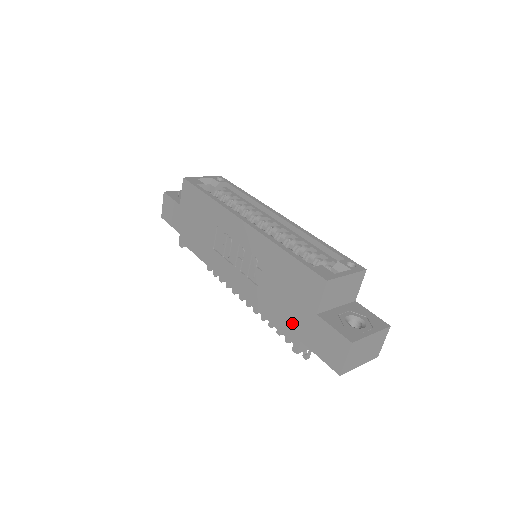
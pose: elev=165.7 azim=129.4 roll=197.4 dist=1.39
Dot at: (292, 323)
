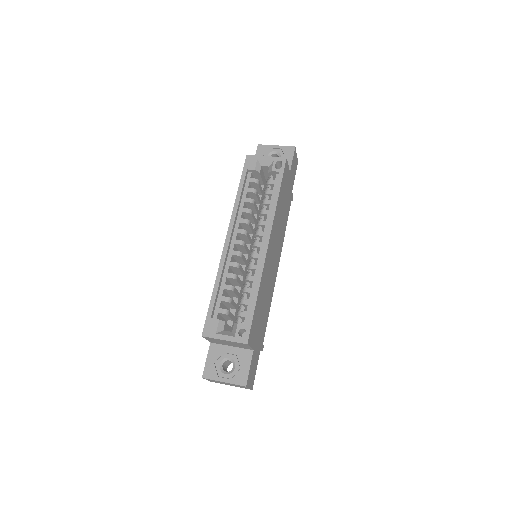
Dot at: occluded
